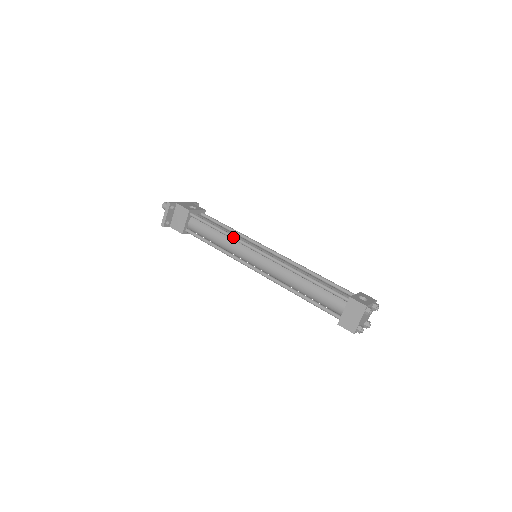
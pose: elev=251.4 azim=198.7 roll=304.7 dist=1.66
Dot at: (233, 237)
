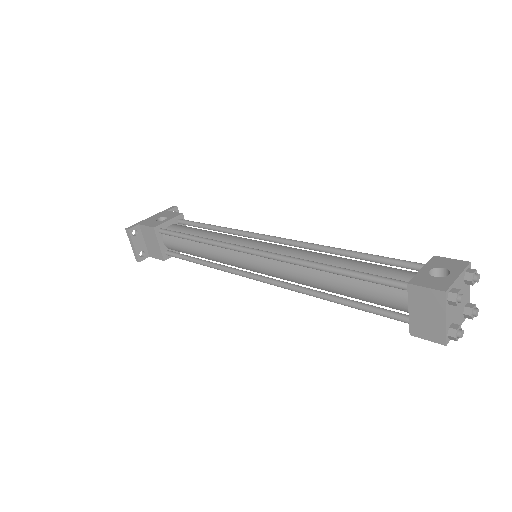
Dot at: (212, 243)
